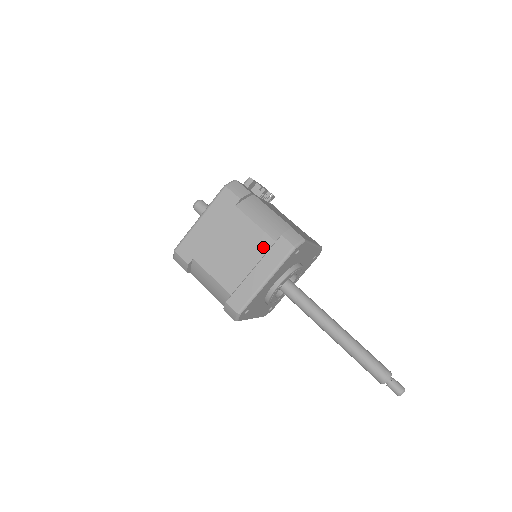
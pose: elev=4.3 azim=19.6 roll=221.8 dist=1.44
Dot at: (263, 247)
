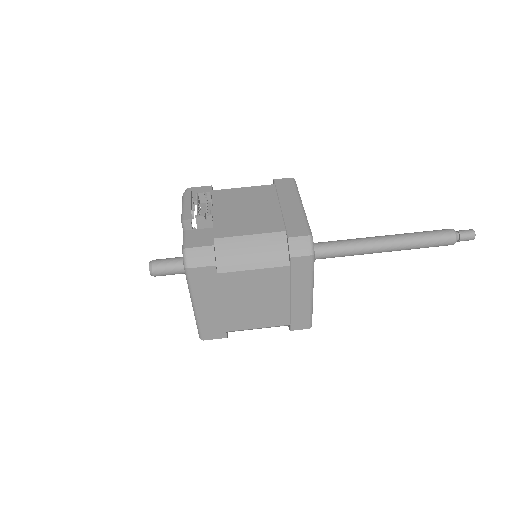
Dot at: (282, 278)
